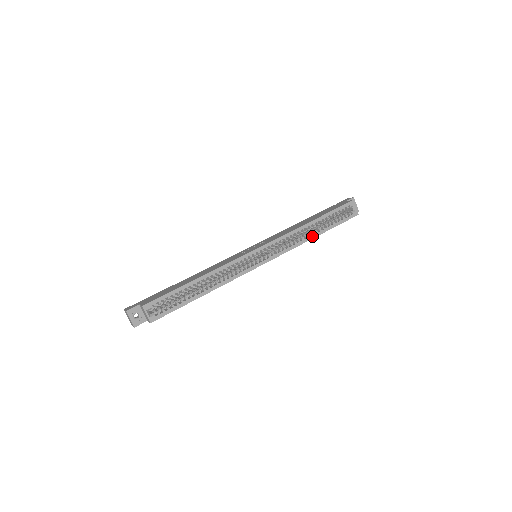
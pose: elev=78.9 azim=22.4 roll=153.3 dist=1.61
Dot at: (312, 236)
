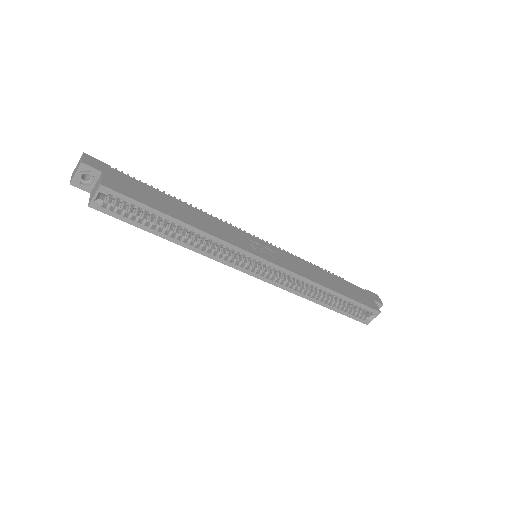
Dot at: (316, 300)
